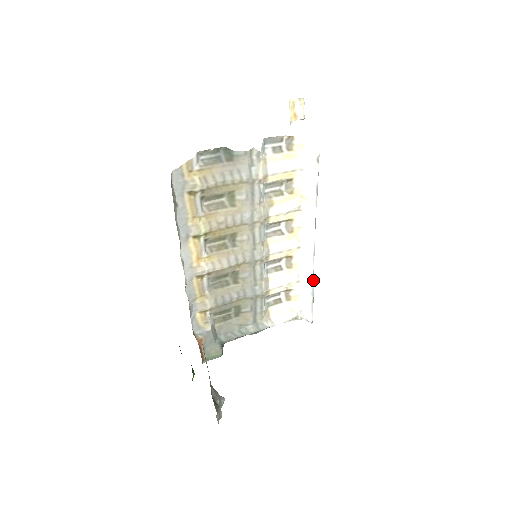
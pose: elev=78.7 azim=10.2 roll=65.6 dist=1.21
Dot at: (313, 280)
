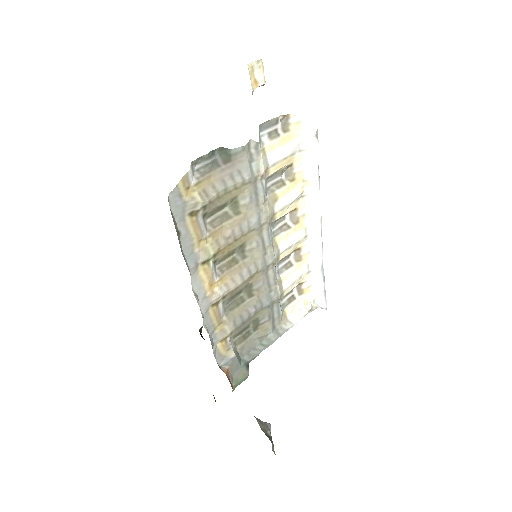
Dot at: occluded
